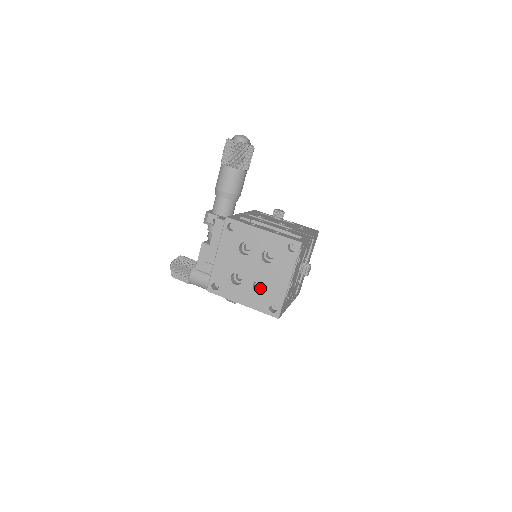
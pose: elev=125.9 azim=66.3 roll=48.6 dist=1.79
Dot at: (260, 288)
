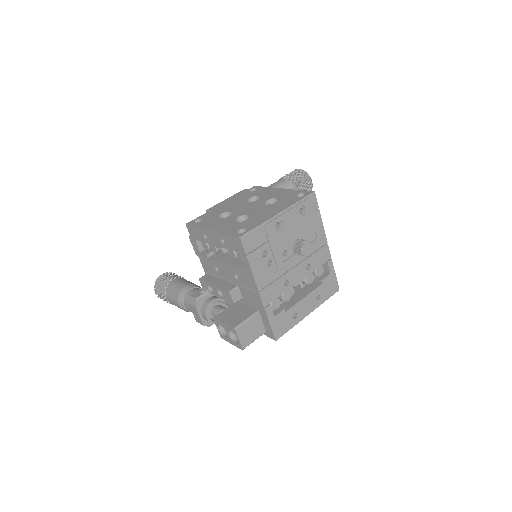
Dot at: occluded
